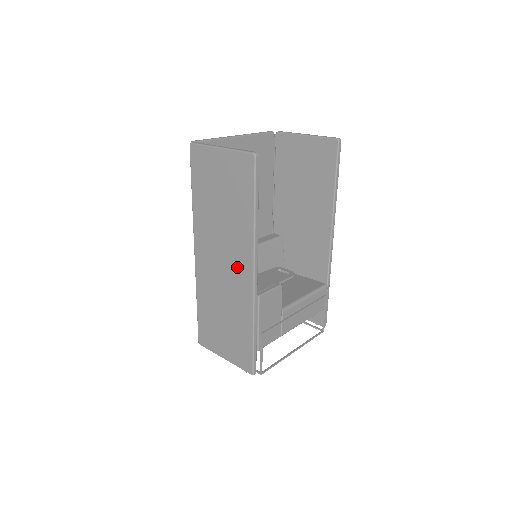
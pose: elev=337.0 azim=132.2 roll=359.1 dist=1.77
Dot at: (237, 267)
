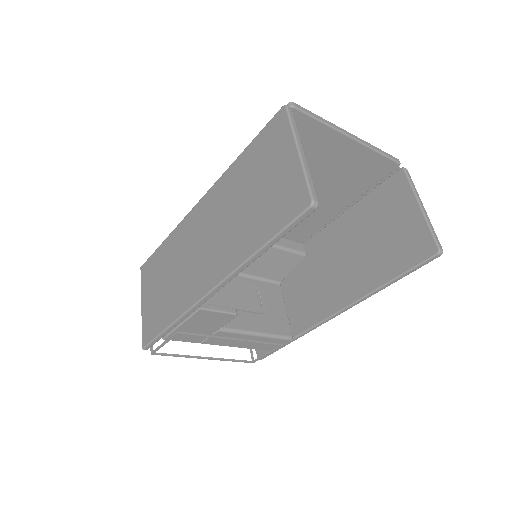
Dot at: (207, 265)
